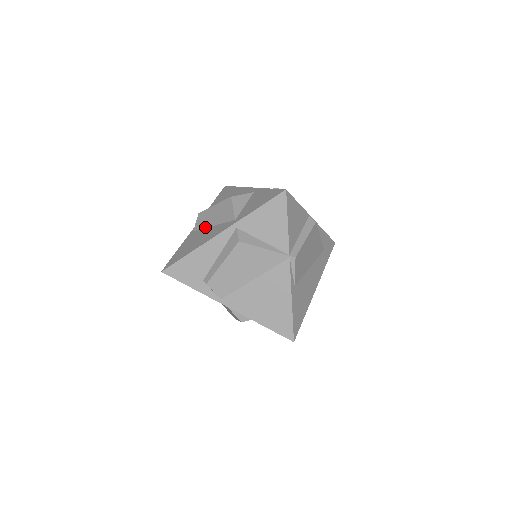
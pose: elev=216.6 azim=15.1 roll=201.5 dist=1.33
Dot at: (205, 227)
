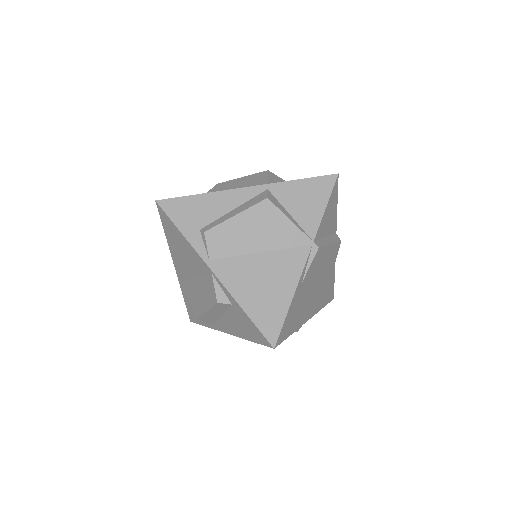
Dot at: occluded
